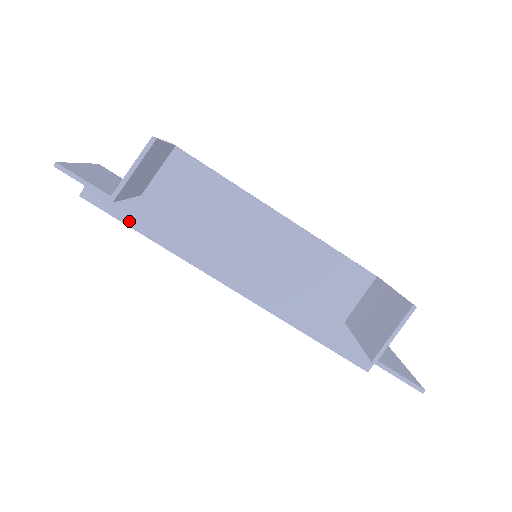
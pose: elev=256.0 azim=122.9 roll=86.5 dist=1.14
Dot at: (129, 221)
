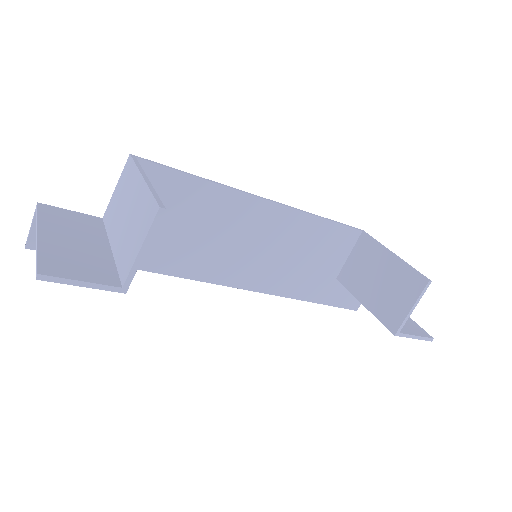
Dot at: occluded
